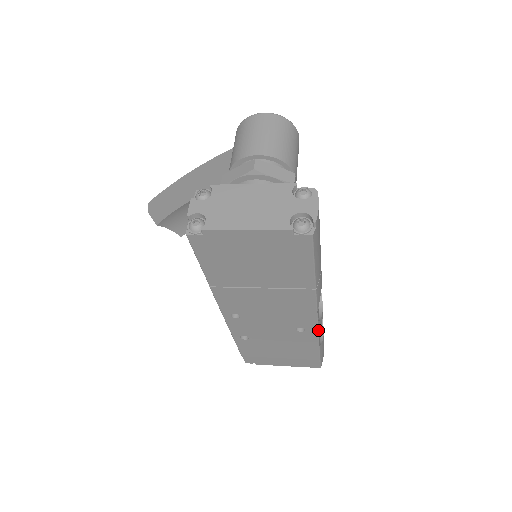
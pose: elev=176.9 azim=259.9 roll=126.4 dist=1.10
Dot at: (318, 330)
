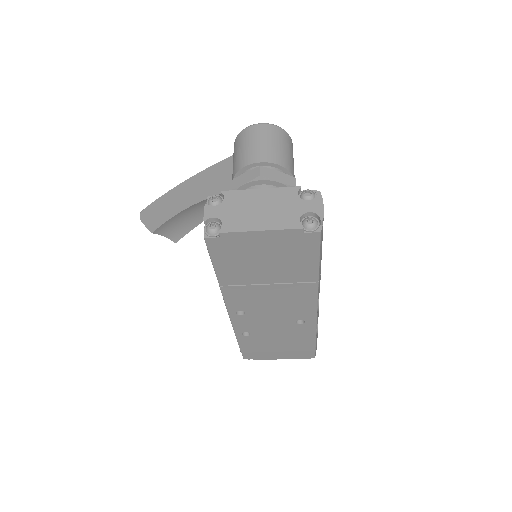
Dot at: (316, 321)
